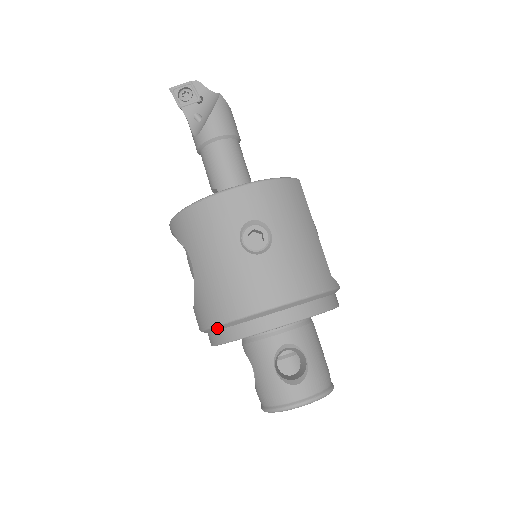
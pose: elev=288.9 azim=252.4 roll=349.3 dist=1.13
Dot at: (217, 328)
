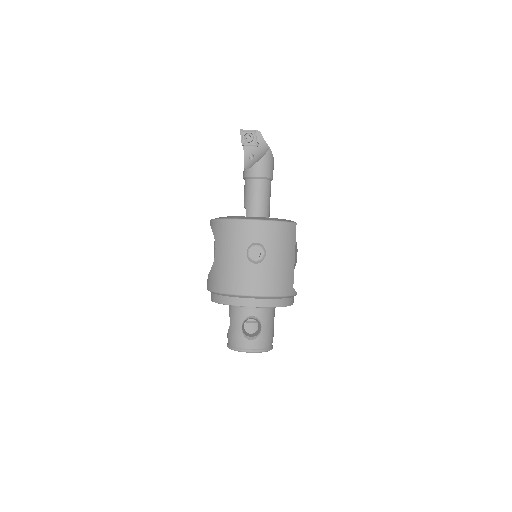
Dot at: (217, 293)
